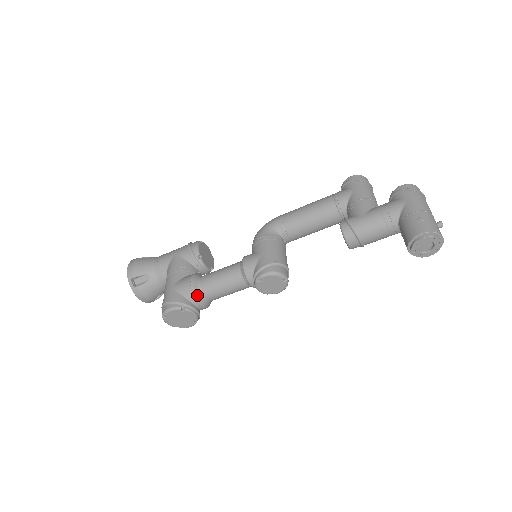
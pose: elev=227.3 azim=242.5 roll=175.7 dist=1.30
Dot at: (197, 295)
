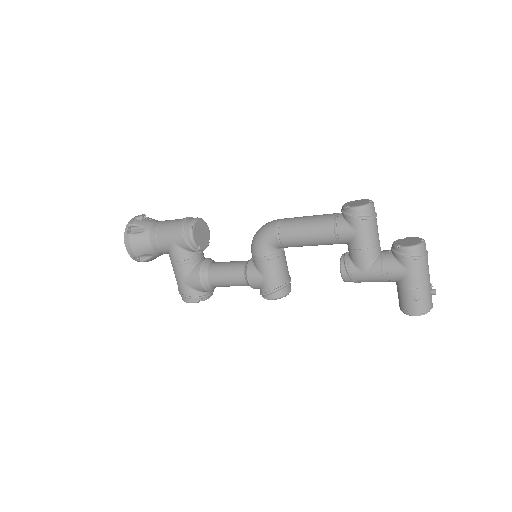
Dot at: (209, 290)
